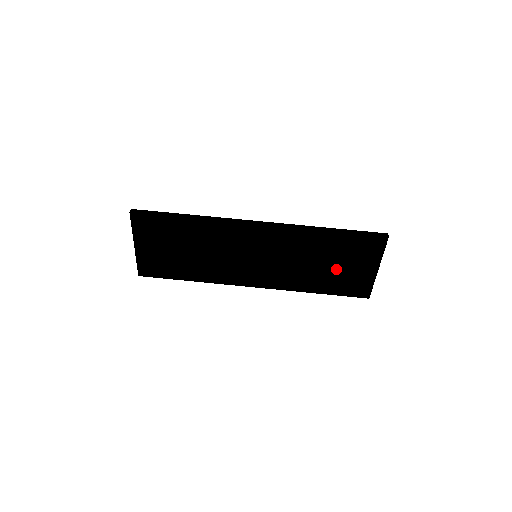
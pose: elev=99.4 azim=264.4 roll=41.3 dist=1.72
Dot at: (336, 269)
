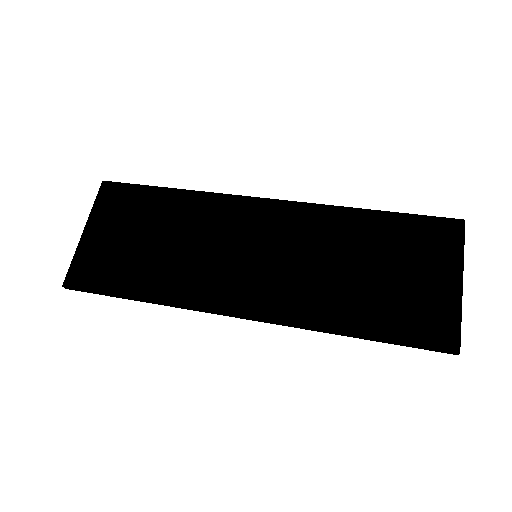
Dot at: (387, 280)
